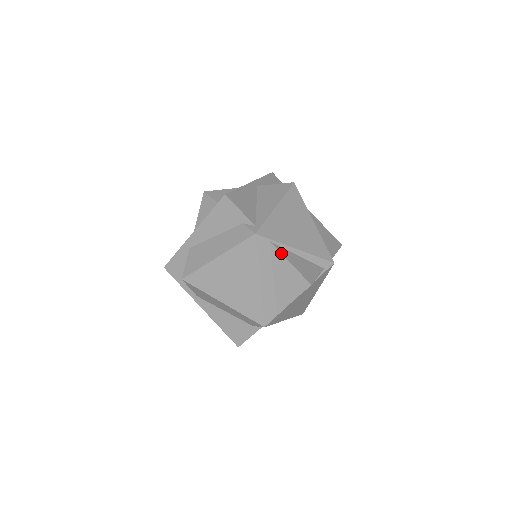
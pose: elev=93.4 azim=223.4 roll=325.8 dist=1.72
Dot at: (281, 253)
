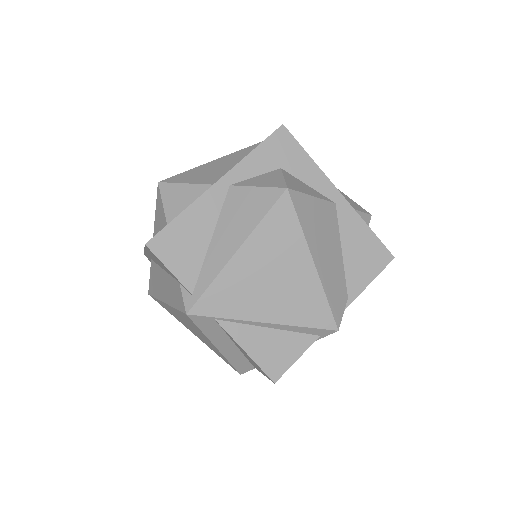
Dot at: (231, 337)
